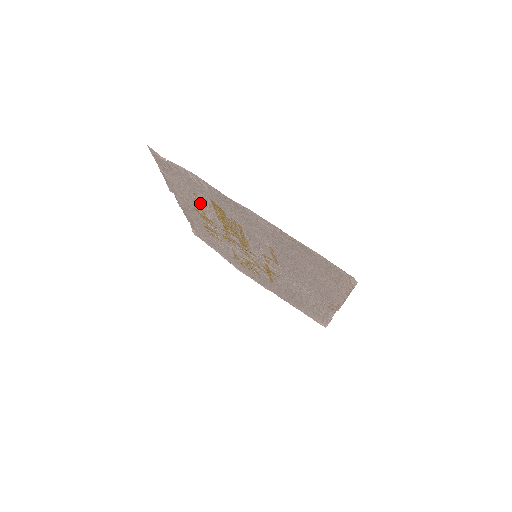
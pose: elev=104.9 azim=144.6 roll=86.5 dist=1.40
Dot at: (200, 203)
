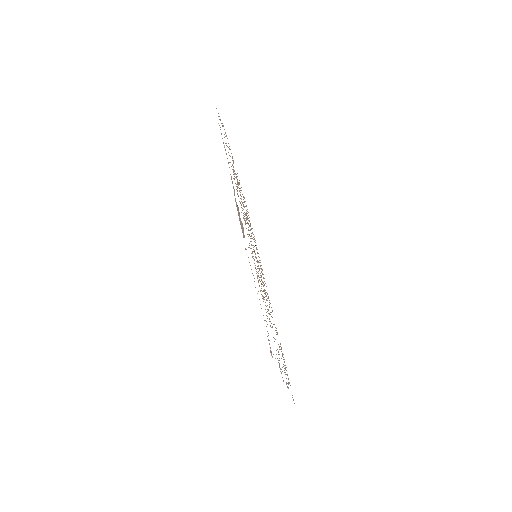
Dot at: occluded
